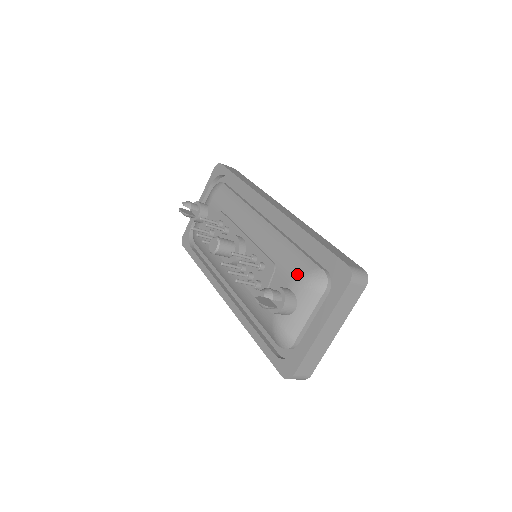
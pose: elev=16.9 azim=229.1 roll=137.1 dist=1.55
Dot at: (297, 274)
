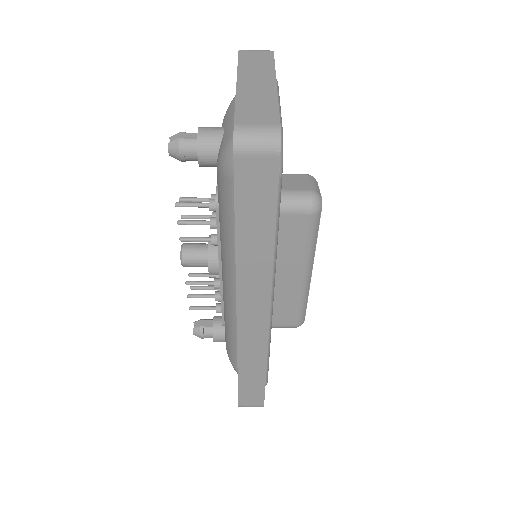
Dot at: occluded
